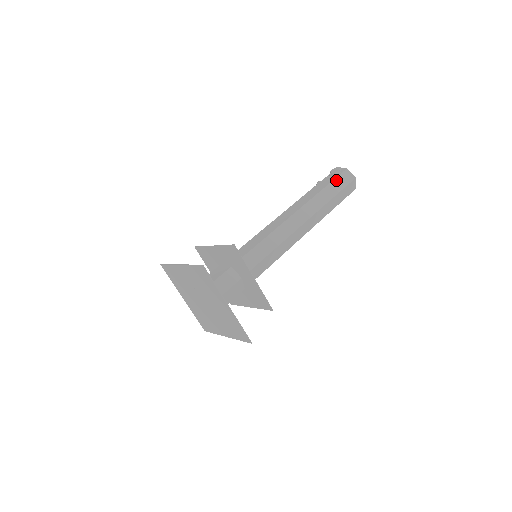
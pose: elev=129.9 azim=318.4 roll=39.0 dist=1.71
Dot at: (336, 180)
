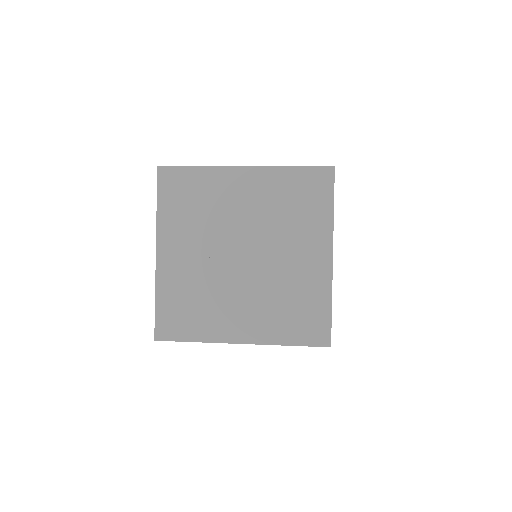
Dot at: occluded
